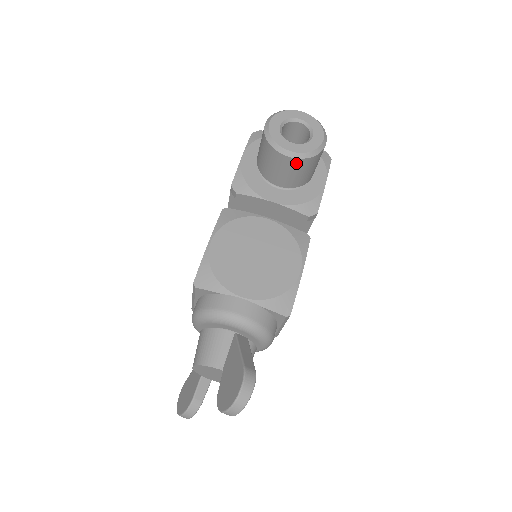
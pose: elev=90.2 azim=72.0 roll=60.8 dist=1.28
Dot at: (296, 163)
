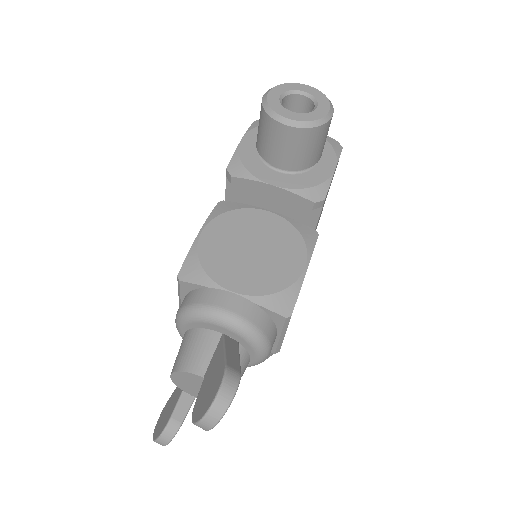
Dot at: (297, 134)
